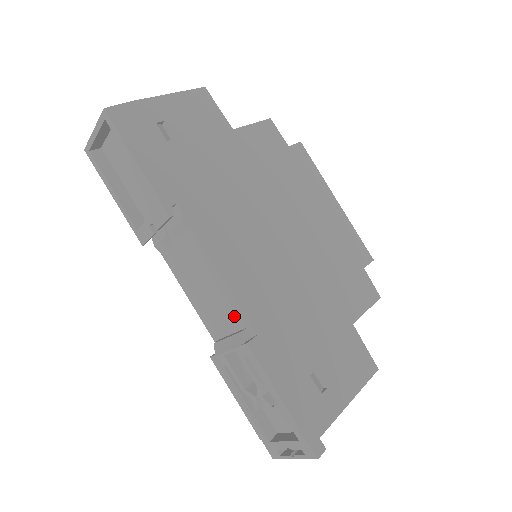
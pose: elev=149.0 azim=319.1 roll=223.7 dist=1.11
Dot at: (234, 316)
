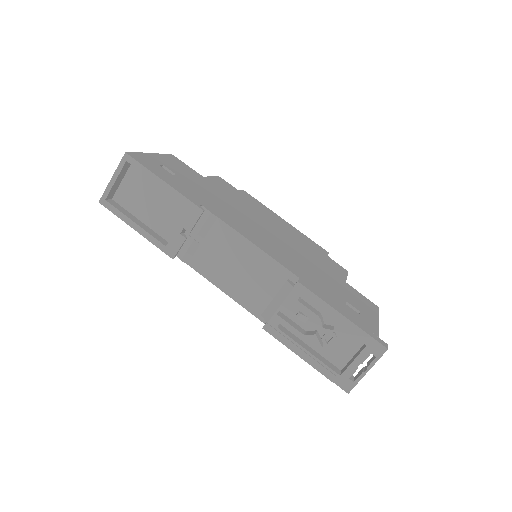
Dot at: (274, 275)
